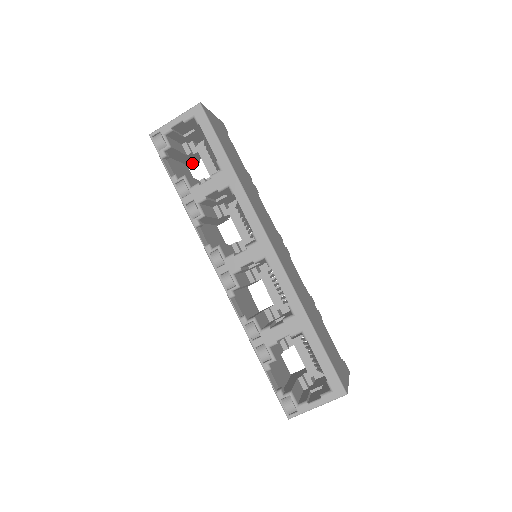
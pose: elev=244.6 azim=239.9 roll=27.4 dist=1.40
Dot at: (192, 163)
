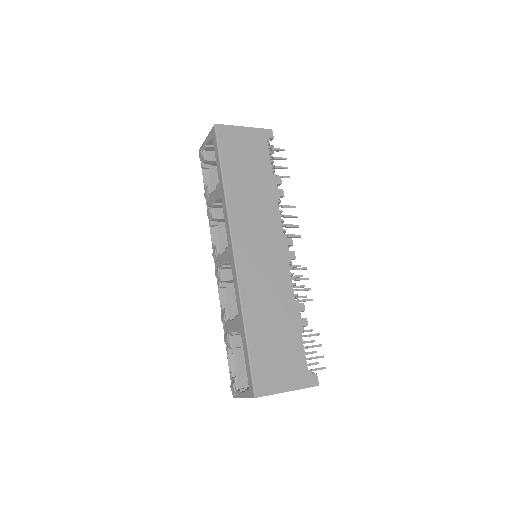
Dot at: occluded
